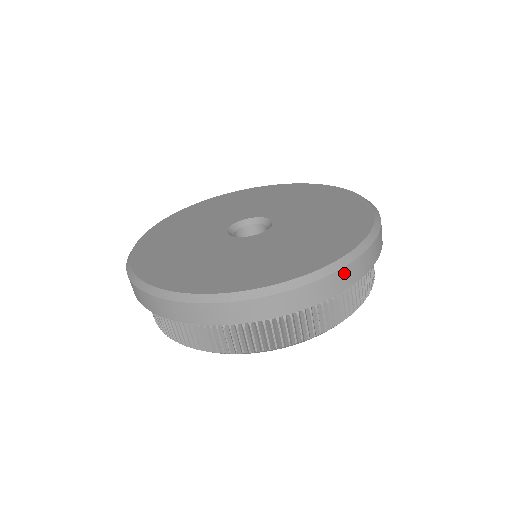
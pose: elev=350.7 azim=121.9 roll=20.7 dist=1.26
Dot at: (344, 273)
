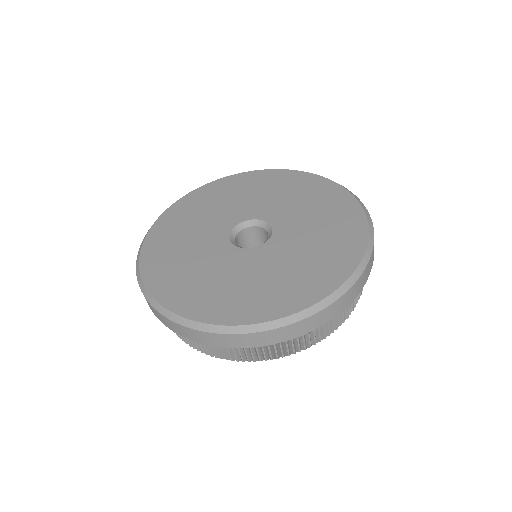
Dot at: (299, 325)
